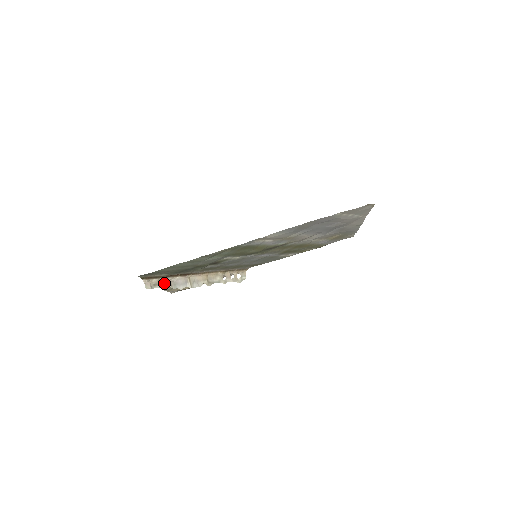
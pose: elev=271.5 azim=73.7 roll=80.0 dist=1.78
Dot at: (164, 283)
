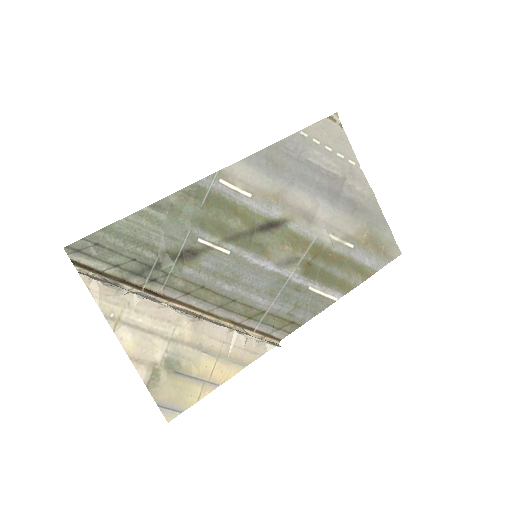
Dot at: (115, 285)
